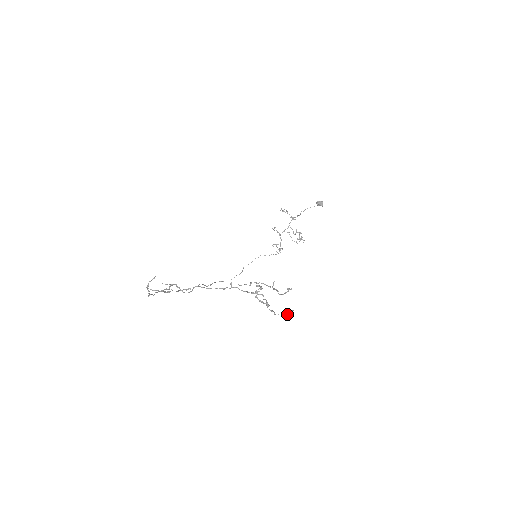
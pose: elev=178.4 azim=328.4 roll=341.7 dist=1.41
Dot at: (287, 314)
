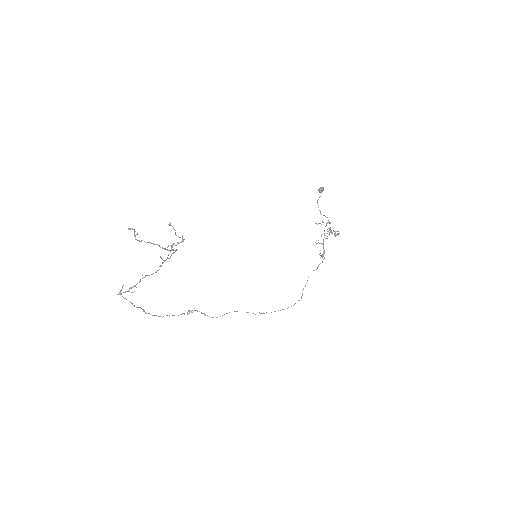
Dot at: (173, 243)
